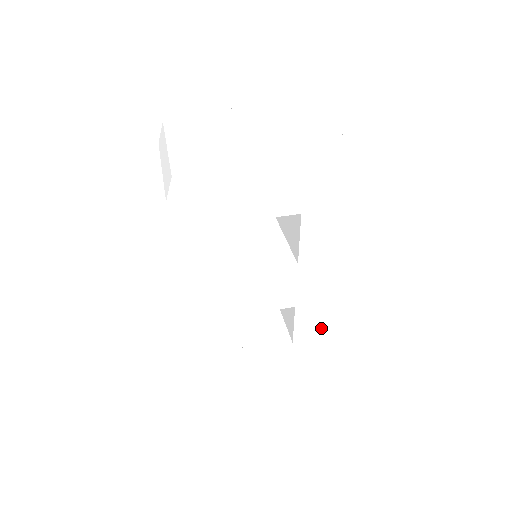
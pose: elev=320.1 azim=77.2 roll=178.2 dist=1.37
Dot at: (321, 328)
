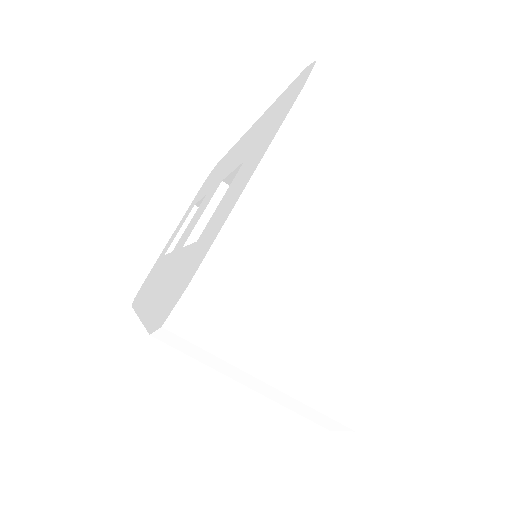
Dot at: occluded
